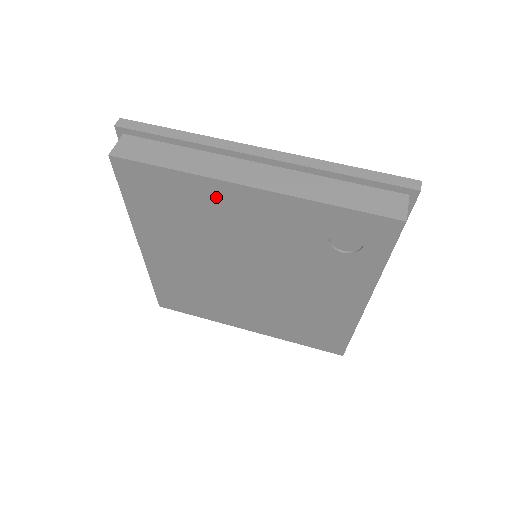
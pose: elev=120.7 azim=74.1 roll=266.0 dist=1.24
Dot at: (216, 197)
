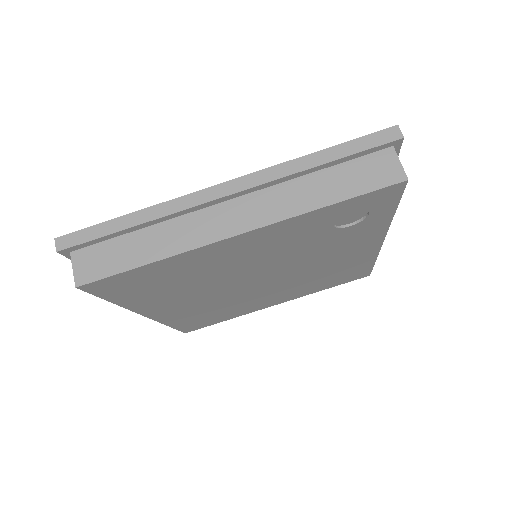
Dot at: (206, 257)
